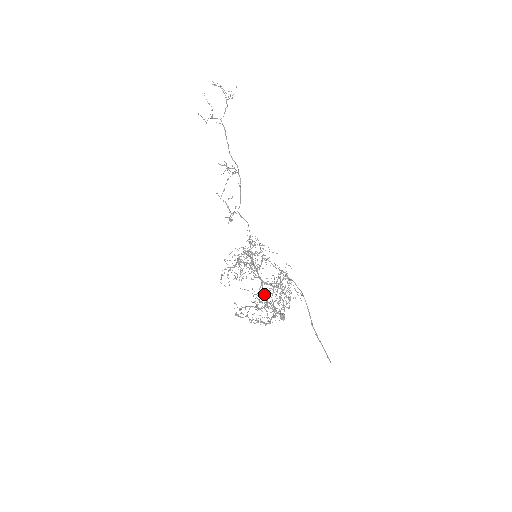
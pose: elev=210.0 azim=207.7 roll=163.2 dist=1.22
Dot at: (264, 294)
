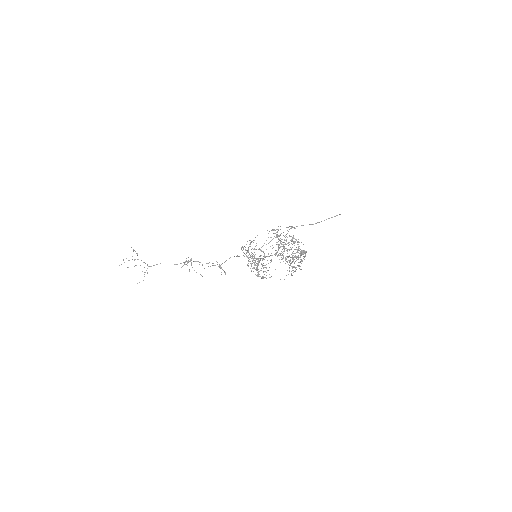
Dot at: occluded
